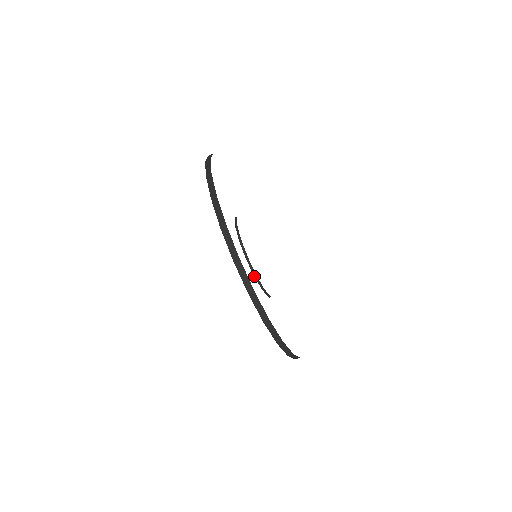
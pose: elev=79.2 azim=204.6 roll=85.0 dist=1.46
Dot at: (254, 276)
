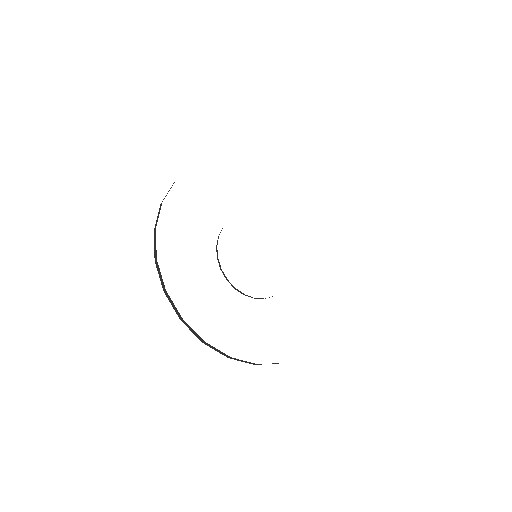
Dot at: occluded
